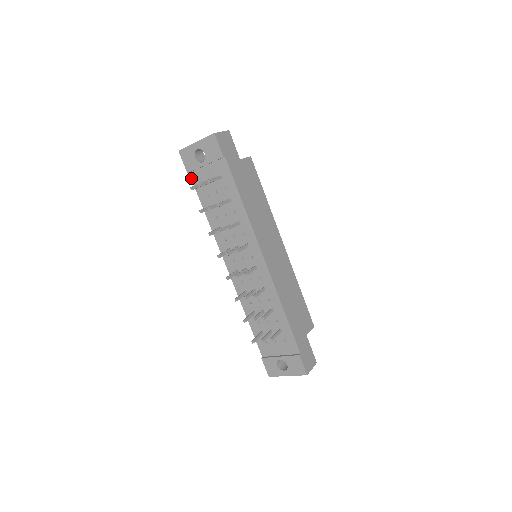
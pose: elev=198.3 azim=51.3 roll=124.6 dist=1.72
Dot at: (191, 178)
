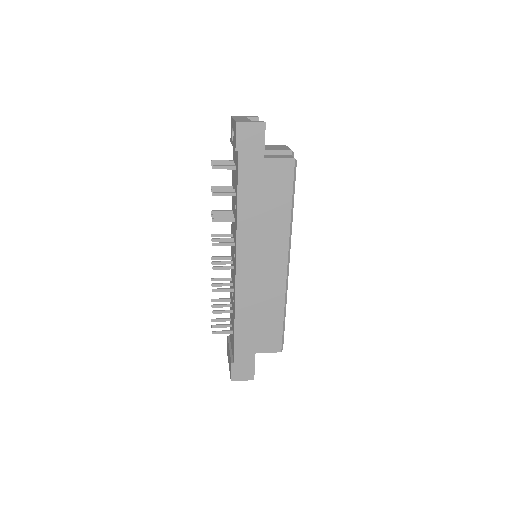
Dot at: occluded
